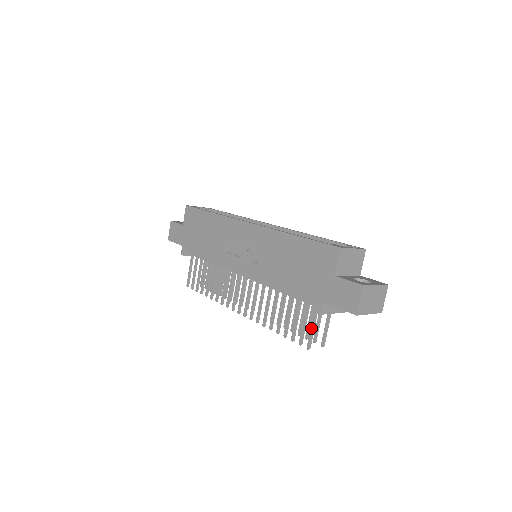
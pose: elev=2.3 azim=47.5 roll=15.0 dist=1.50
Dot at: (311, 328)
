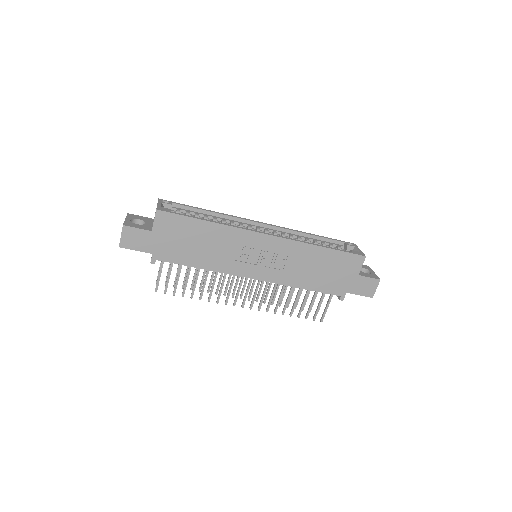
Dot at: (326, 308)
